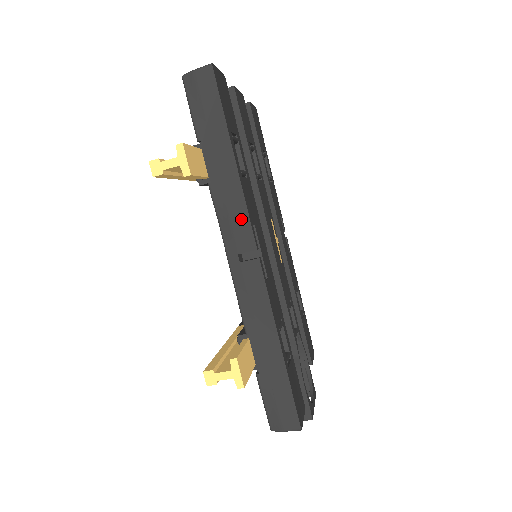
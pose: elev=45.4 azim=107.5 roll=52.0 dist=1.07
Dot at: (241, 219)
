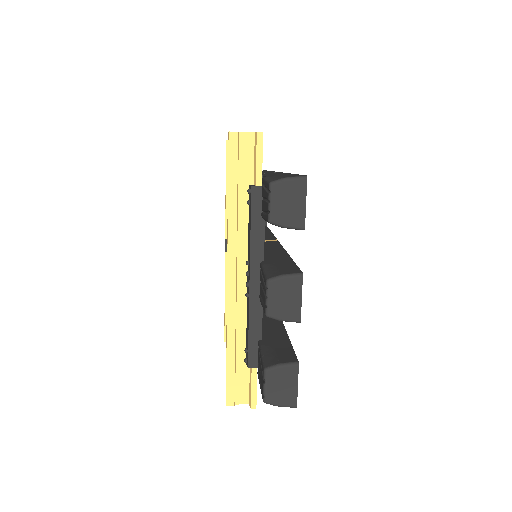
Dot at: occluded
